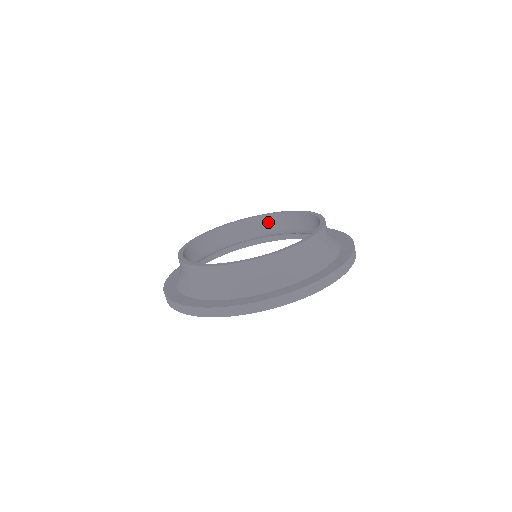
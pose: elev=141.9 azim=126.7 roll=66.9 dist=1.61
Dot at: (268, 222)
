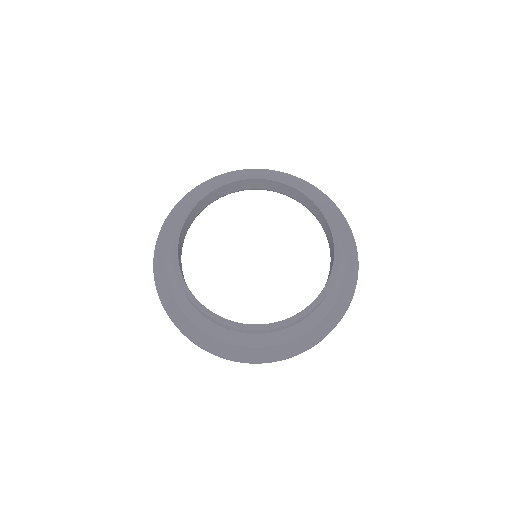
Dot at: (311, 205)
